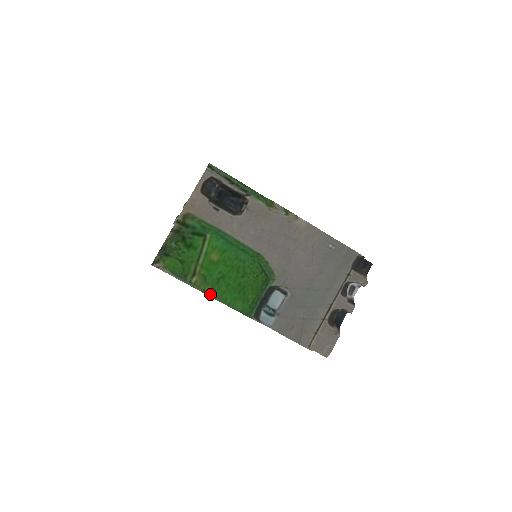
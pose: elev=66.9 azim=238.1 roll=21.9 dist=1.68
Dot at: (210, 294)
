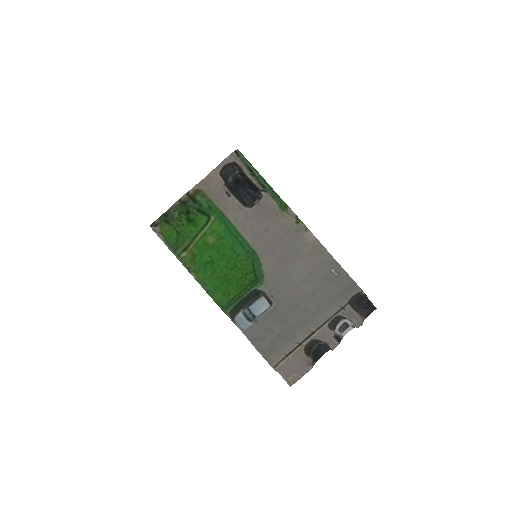
Dot at: (194, 274)
